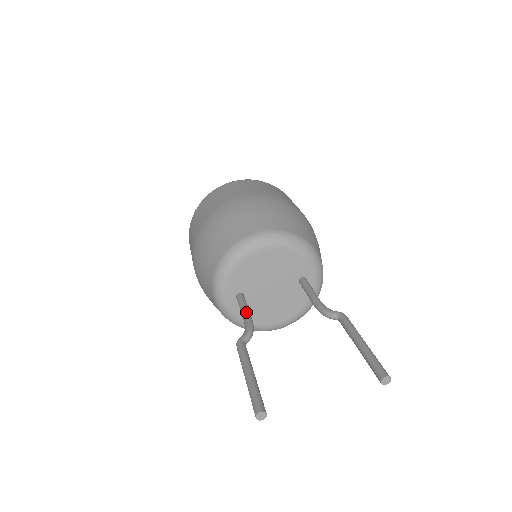
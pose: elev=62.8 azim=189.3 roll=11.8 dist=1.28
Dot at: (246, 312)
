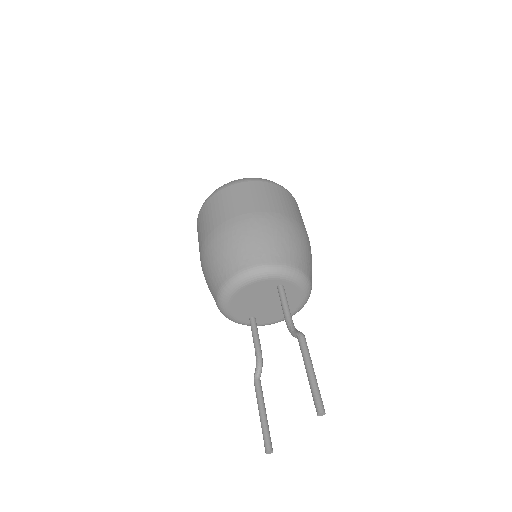
Dot at: (254, 343)
